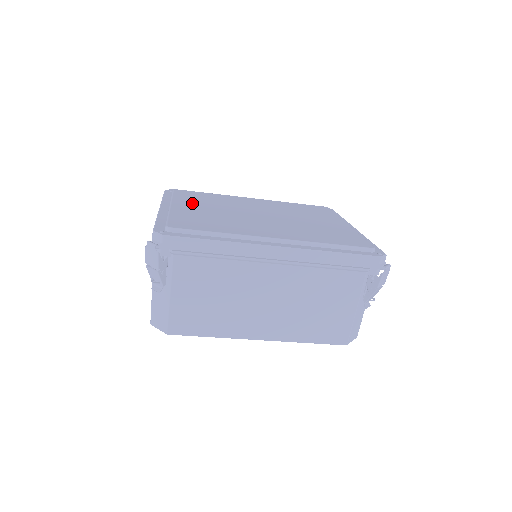
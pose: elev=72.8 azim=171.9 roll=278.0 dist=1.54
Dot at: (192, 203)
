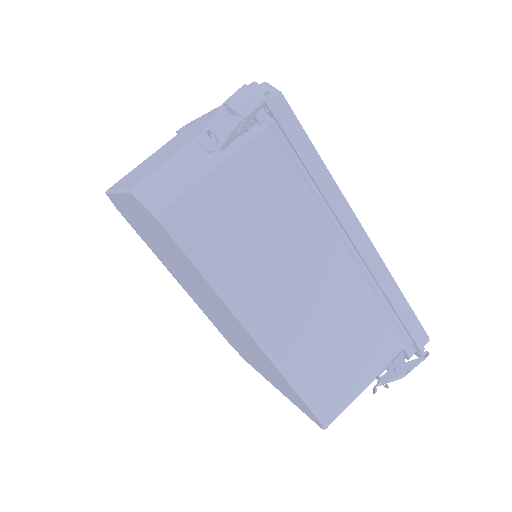
Dot at: occluded
